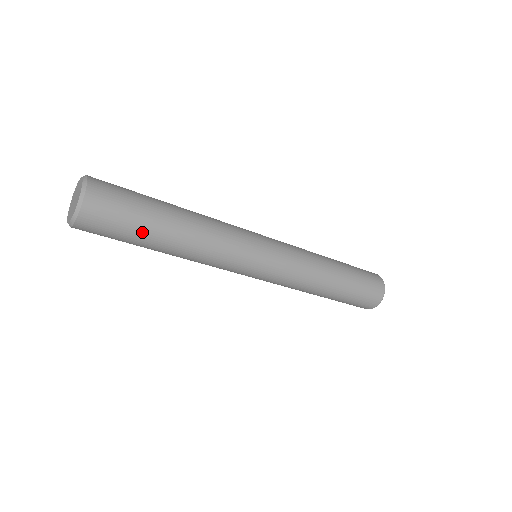
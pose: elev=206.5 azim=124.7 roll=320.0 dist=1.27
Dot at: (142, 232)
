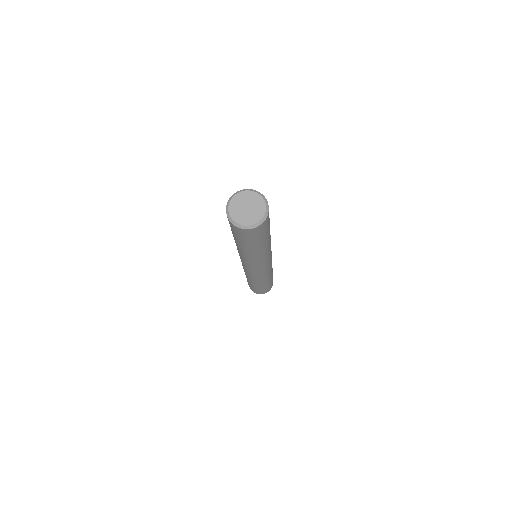
Dot at: occluded
